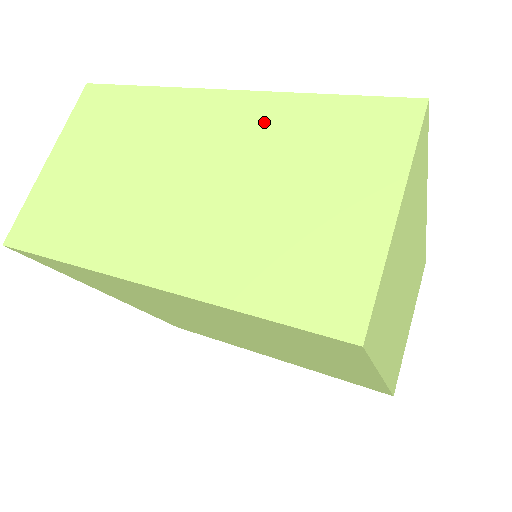
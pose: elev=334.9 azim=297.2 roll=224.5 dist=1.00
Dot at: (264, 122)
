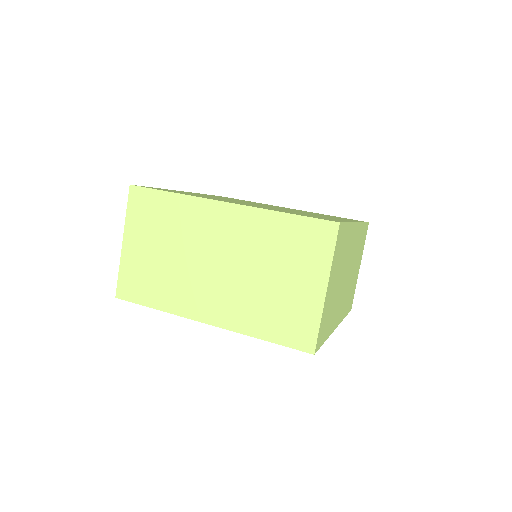
Dot at: (252, 229)
